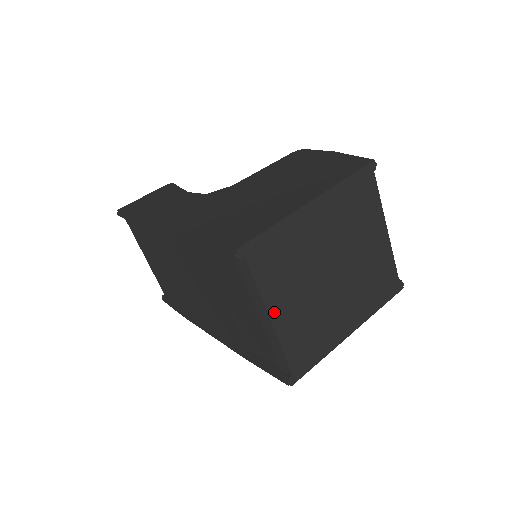
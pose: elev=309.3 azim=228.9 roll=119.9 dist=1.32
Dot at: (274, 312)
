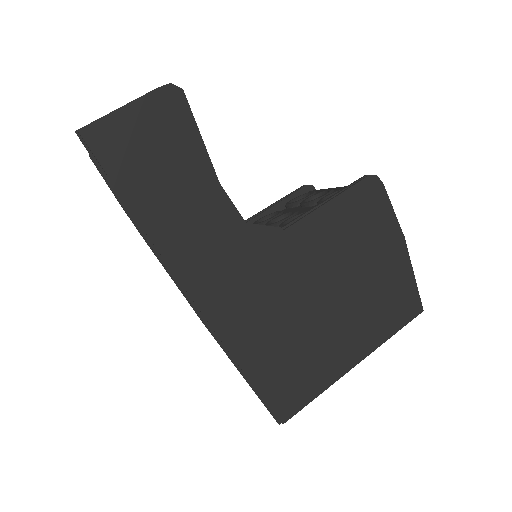
Dot at: occluded
